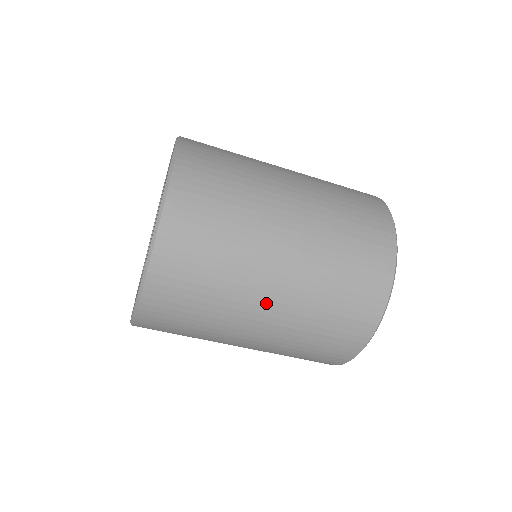
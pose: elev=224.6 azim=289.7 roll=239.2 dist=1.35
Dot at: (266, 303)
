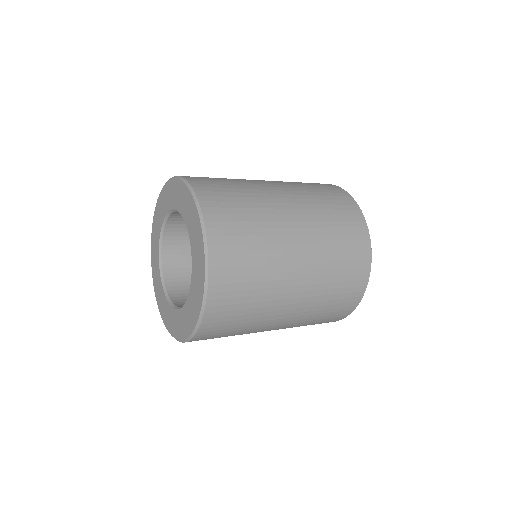
Dot at: (291, 301)
